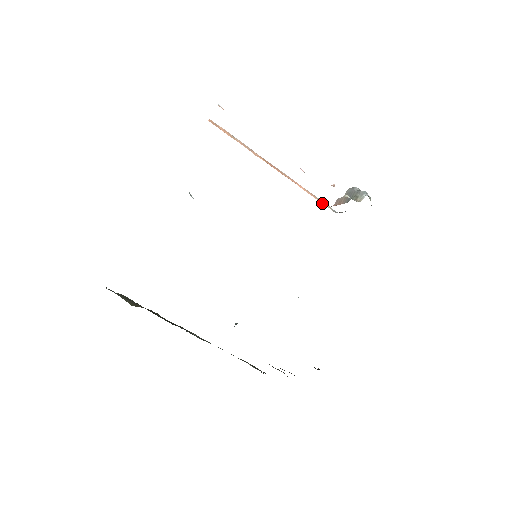
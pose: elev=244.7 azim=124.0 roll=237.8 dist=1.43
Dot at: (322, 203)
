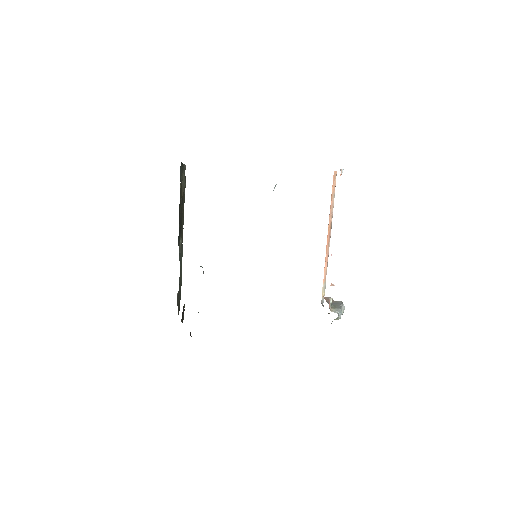
Dot at: (323, 288)
